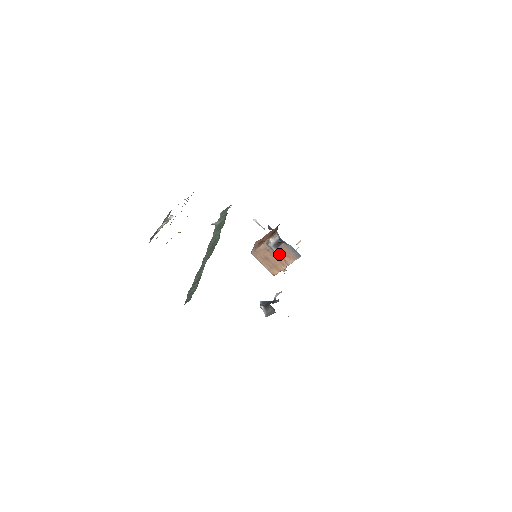
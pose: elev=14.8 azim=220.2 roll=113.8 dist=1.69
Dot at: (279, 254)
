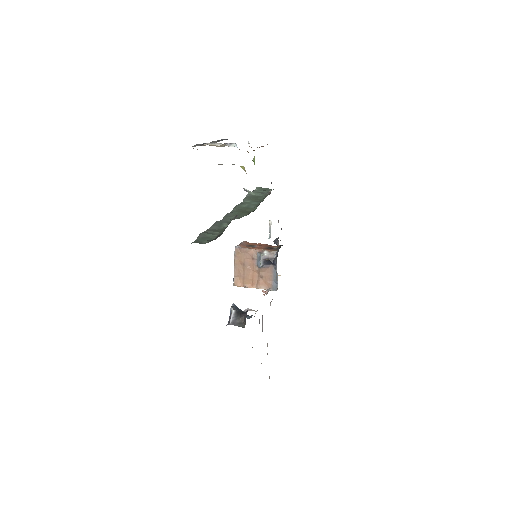
Dot at: (259, 271)
